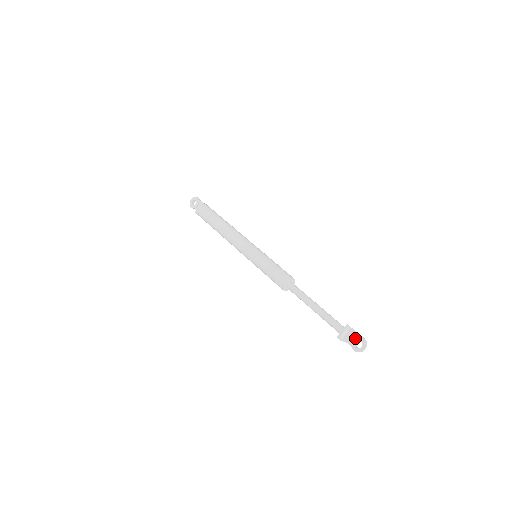
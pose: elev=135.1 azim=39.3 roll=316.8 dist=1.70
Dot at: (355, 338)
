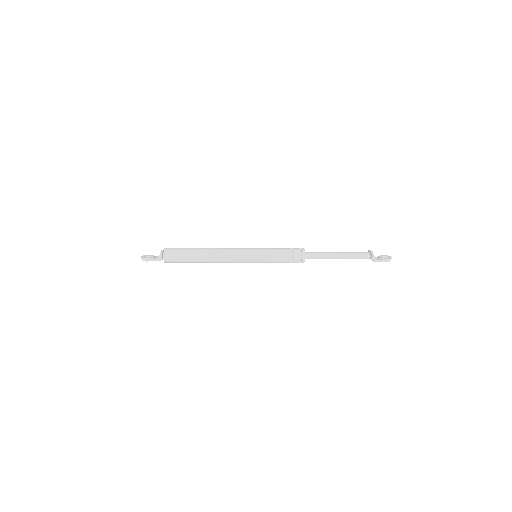
Dot at: (380, 256)
